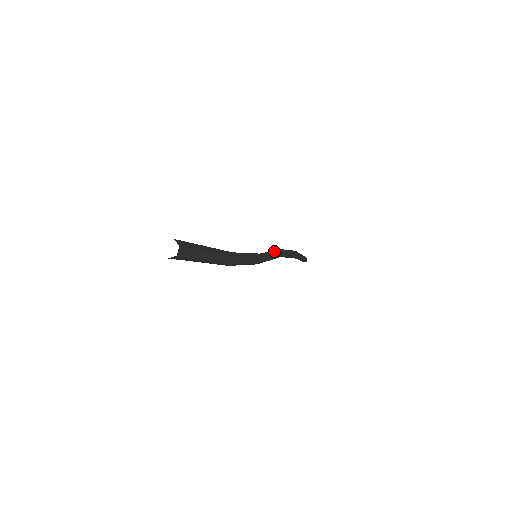
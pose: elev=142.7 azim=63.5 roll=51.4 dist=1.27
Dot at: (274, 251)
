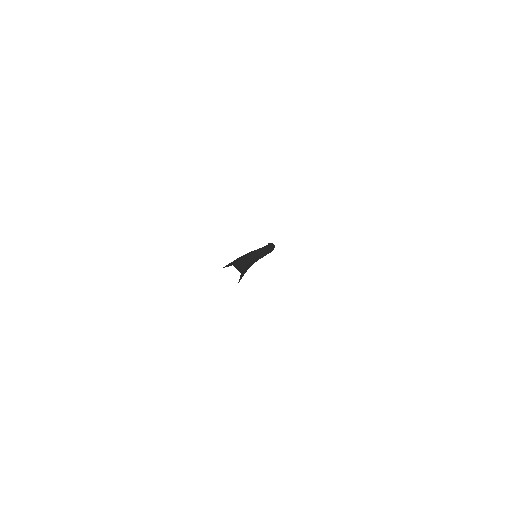
Dot at: (267, 251)
